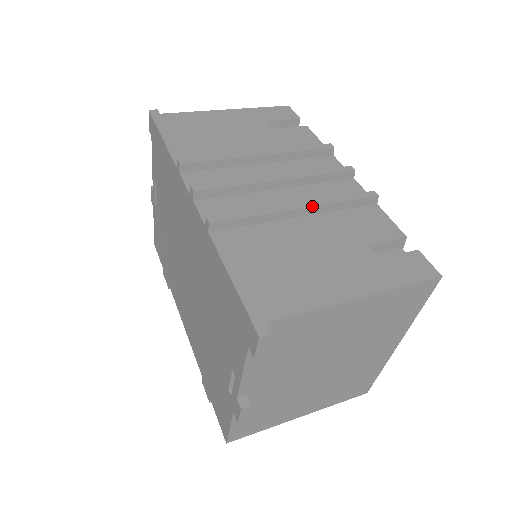
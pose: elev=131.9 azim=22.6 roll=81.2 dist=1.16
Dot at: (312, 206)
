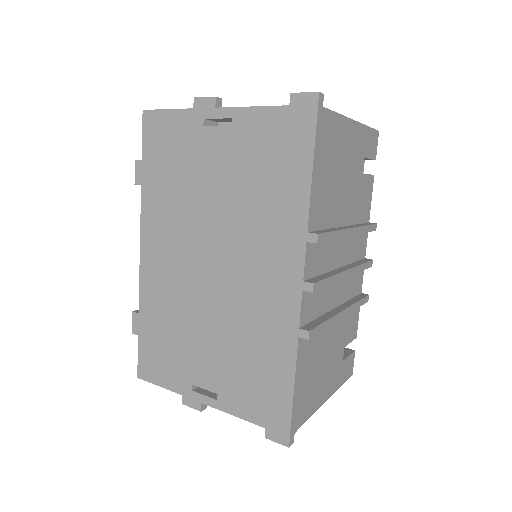
Dot at: occluded
